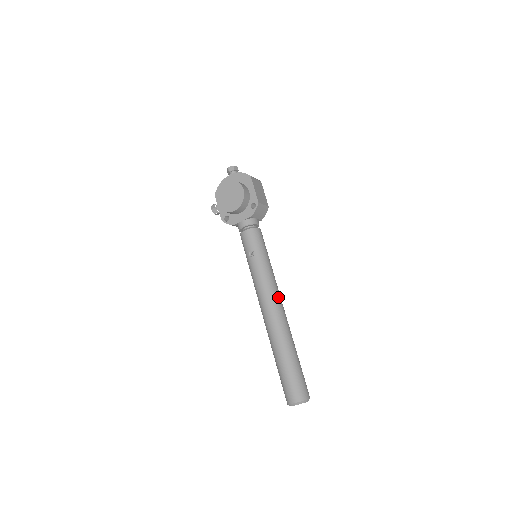
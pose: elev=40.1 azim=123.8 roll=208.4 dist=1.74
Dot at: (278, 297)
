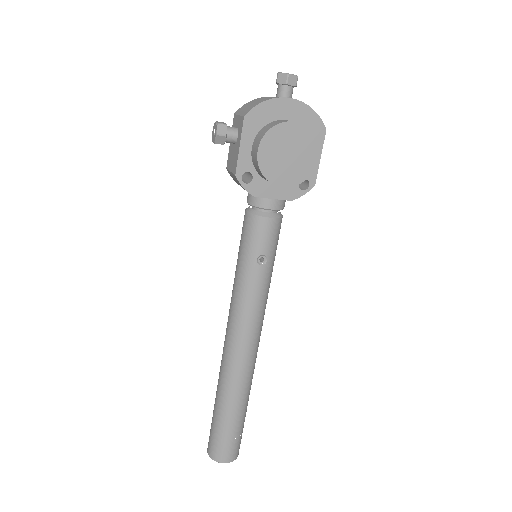
Dot at: occluded
